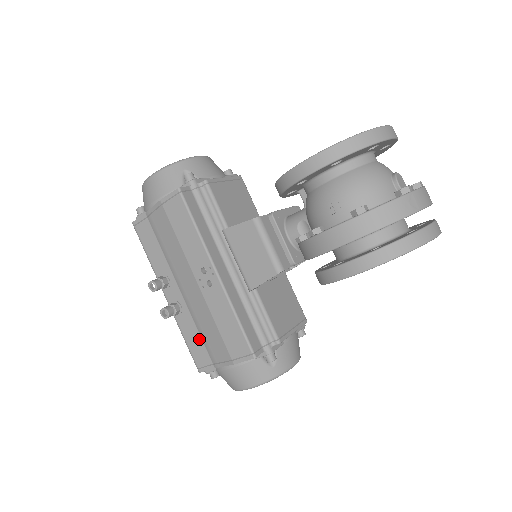
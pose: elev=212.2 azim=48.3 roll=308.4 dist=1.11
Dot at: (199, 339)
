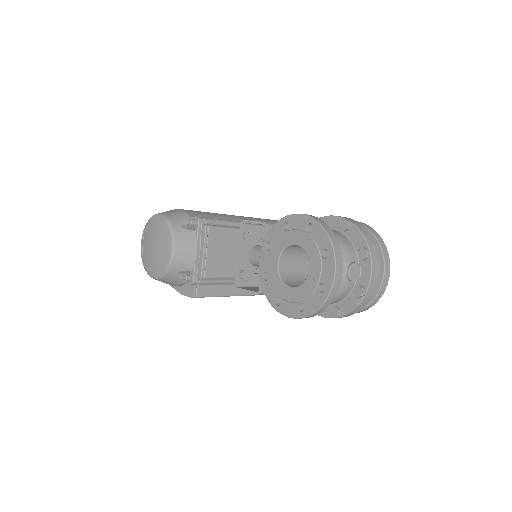
Dot at: occluded
